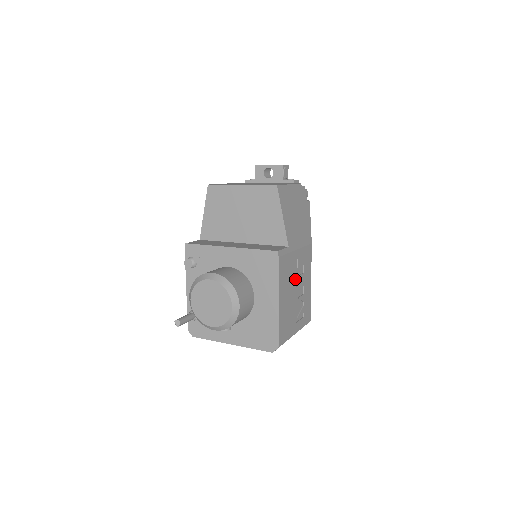
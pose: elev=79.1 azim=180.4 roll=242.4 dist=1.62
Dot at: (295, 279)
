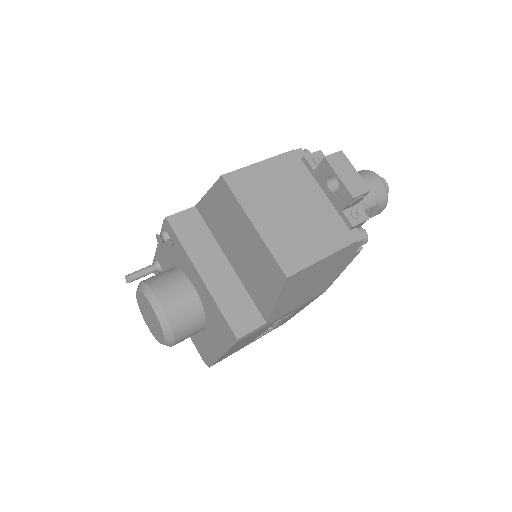
Dot at: occluded
